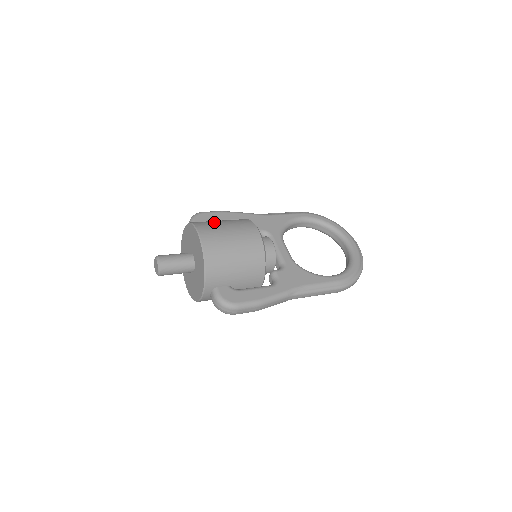
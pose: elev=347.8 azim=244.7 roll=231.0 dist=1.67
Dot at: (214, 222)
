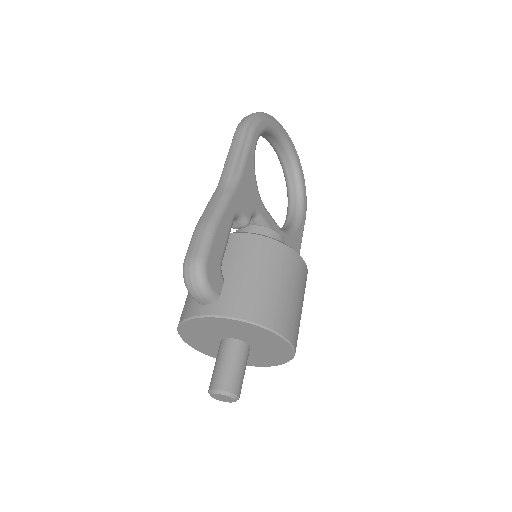
Dot at: (273, 295)
